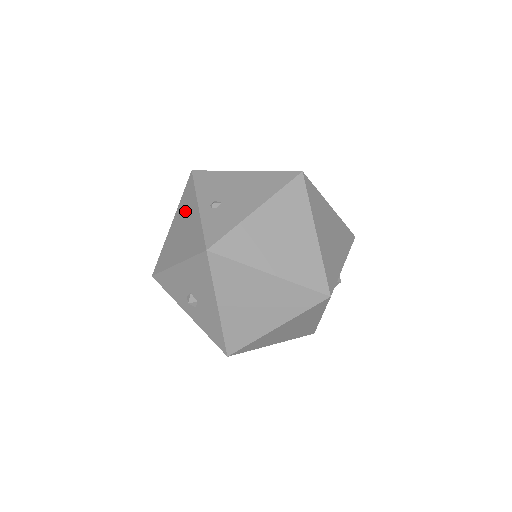
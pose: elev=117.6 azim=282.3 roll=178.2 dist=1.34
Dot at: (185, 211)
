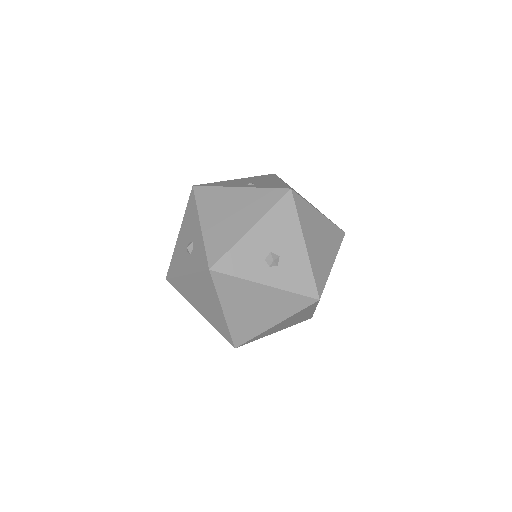
Dot at: (218, 203)
